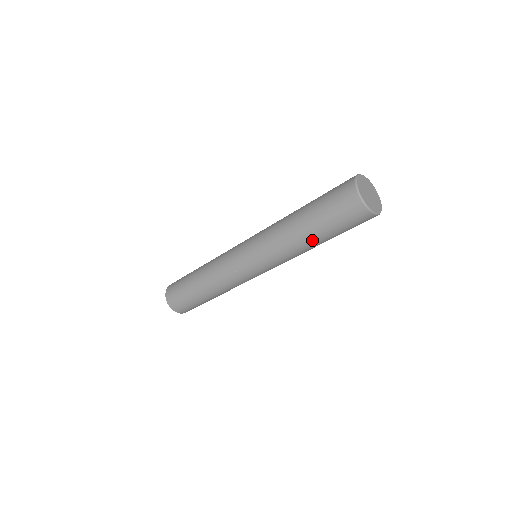
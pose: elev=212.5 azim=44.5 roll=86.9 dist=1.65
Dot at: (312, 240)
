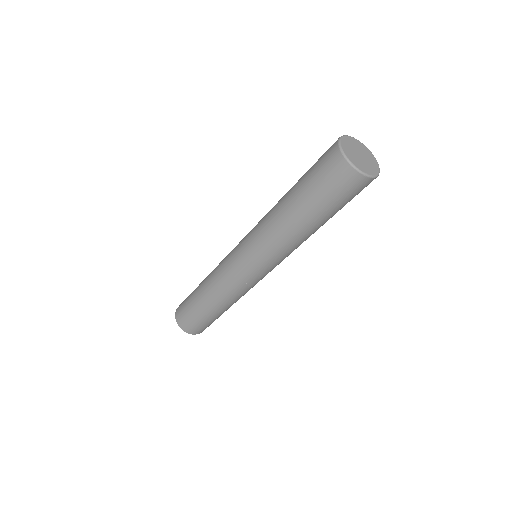
Dot at: (289, 204)
